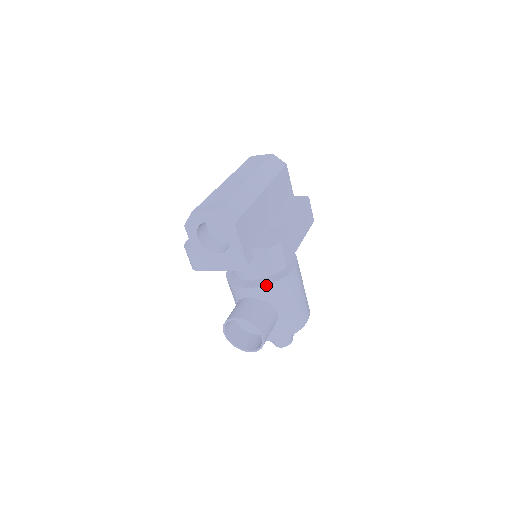
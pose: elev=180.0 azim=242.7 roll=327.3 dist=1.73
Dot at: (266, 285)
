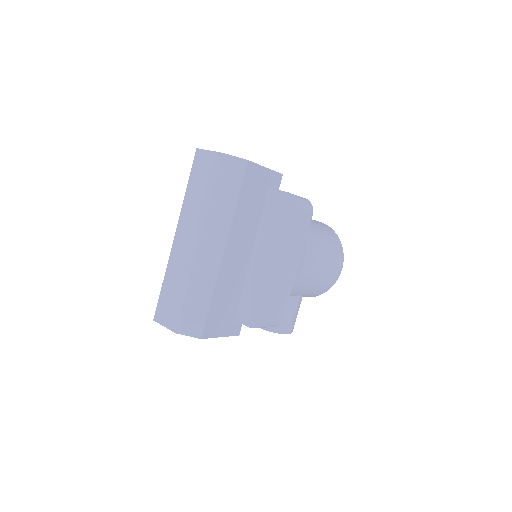
Dot at: occluded
